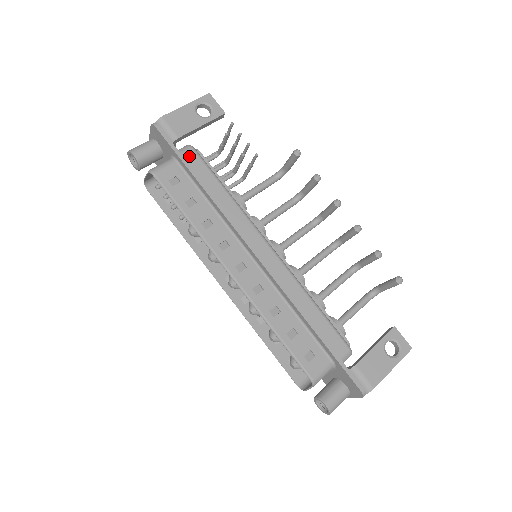
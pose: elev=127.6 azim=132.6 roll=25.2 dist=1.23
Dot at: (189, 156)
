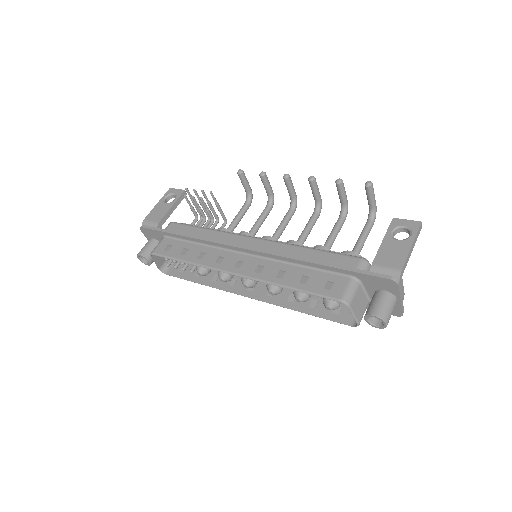
Dot at: (171, 228)
